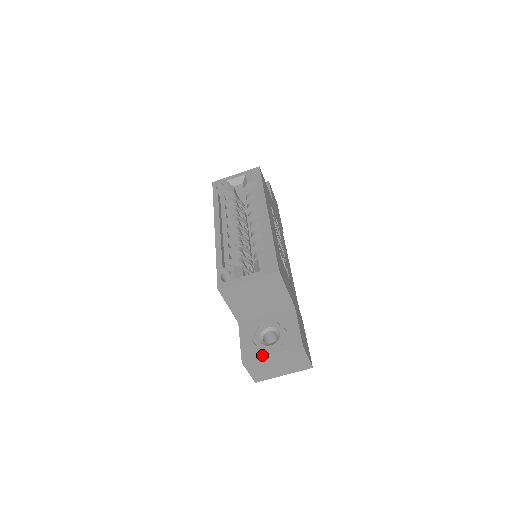
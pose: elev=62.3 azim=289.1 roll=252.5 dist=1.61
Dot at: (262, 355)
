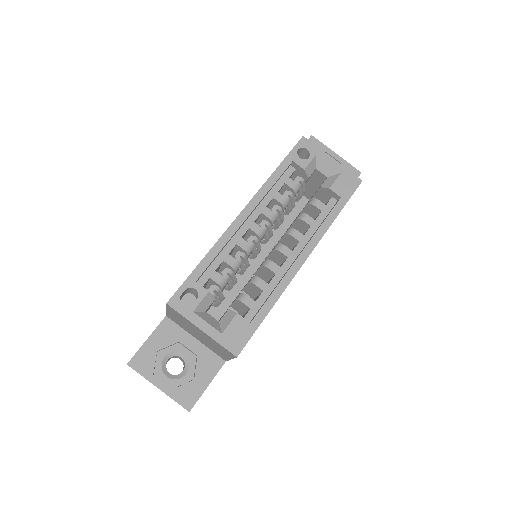
Dot at: (150, 378)
